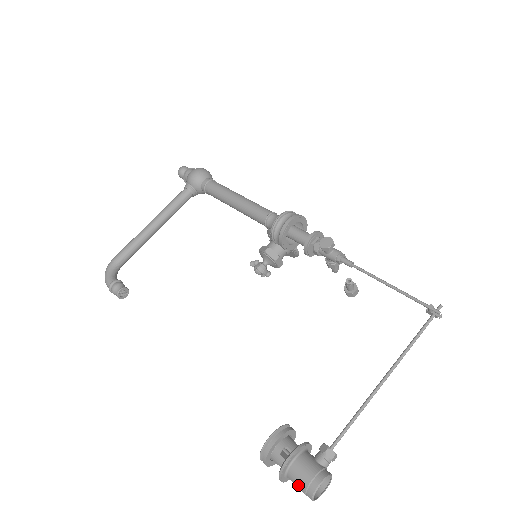
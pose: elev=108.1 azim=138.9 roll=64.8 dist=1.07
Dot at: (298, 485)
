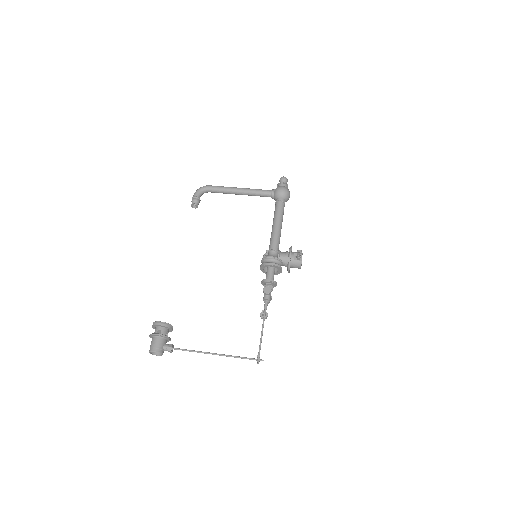
Dot at: (151, 344)
